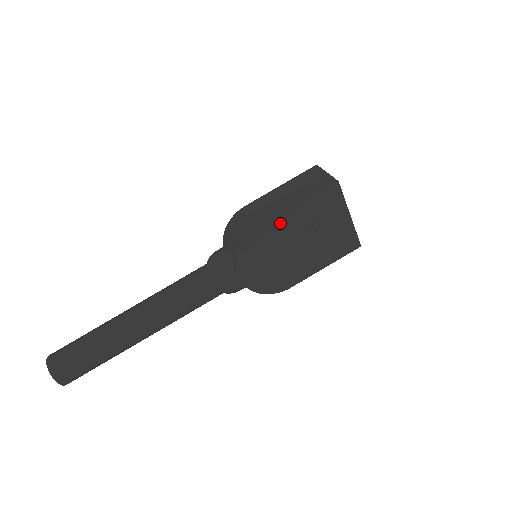
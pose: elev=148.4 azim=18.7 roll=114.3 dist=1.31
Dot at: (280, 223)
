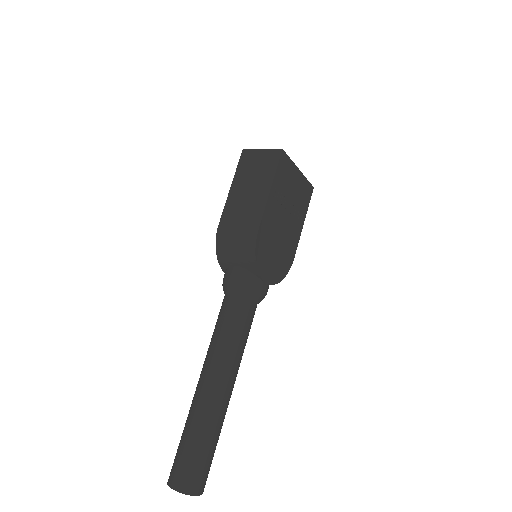
Dot at: (267, 214)
